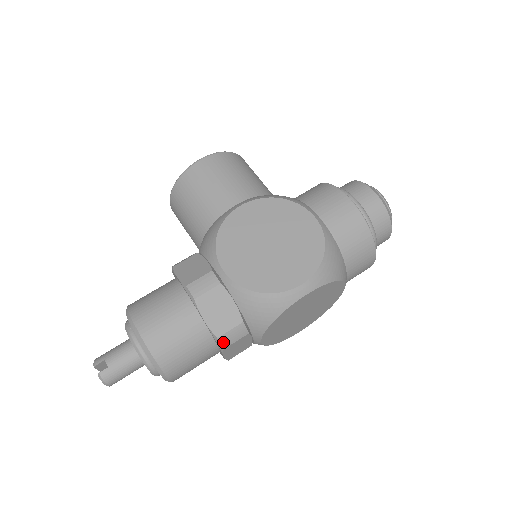
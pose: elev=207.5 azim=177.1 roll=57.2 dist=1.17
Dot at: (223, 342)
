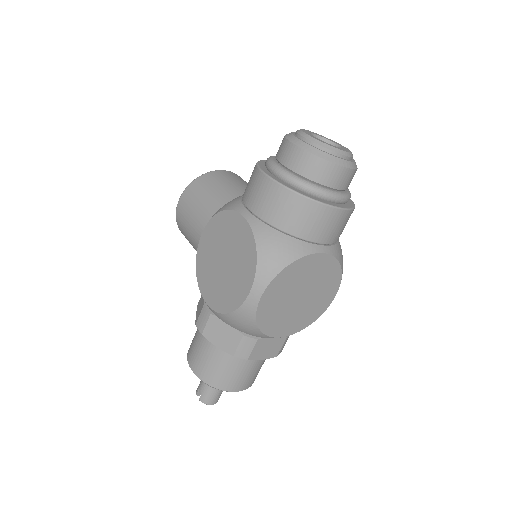
Dot at: (241, 356)
